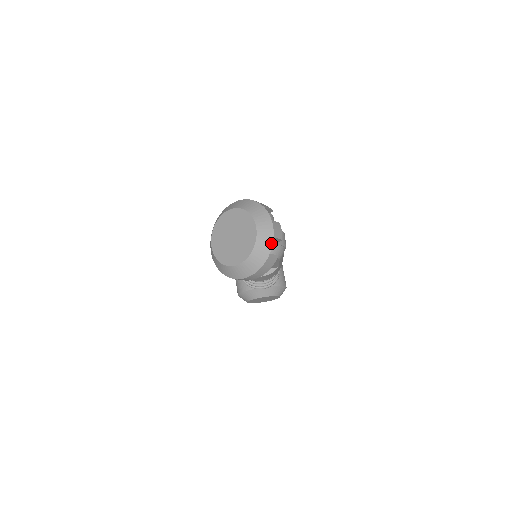
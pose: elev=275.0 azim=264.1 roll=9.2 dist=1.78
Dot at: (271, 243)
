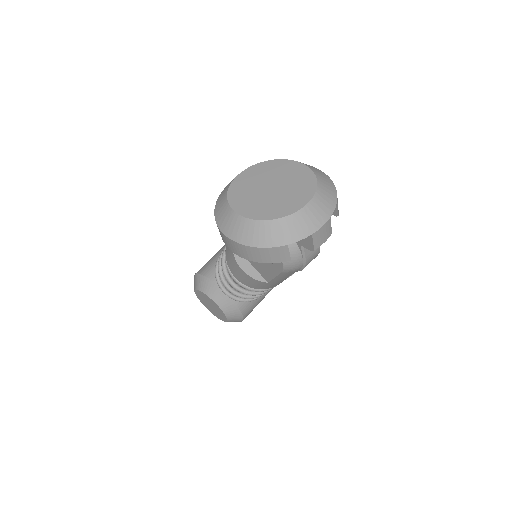
Dot at: (302, 236)
